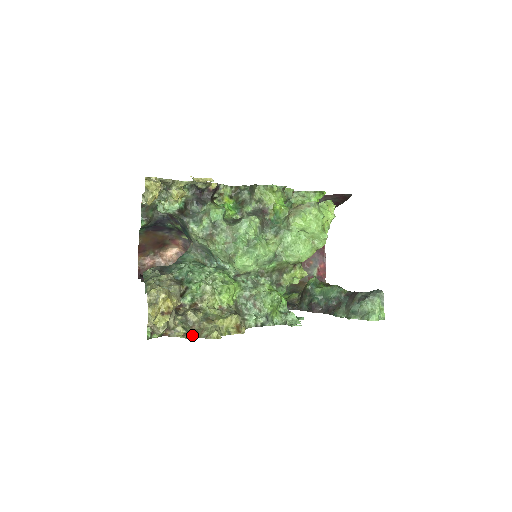
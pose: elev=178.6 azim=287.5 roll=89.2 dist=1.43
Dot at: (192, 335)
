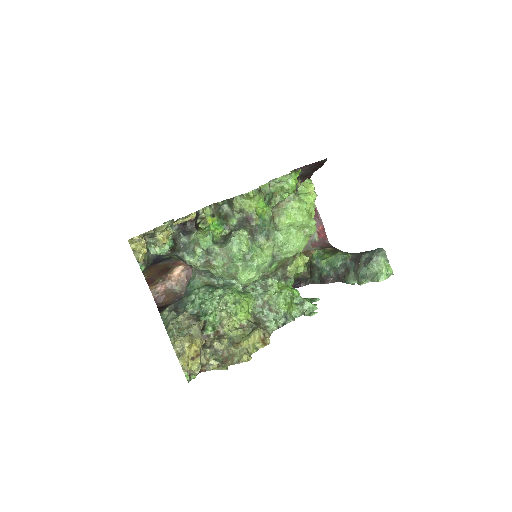
Dot at: (225, 364)
